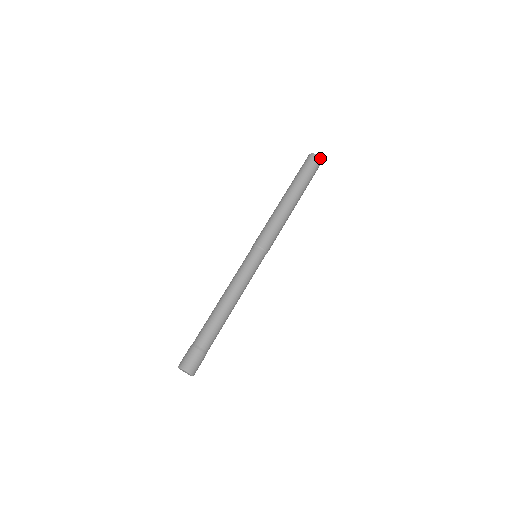
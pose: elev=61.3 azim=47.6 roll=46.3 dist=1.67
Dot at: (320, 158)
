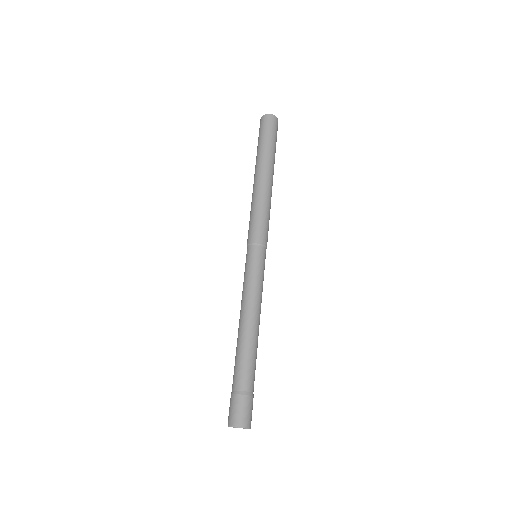
Dot at: (272, 115)
